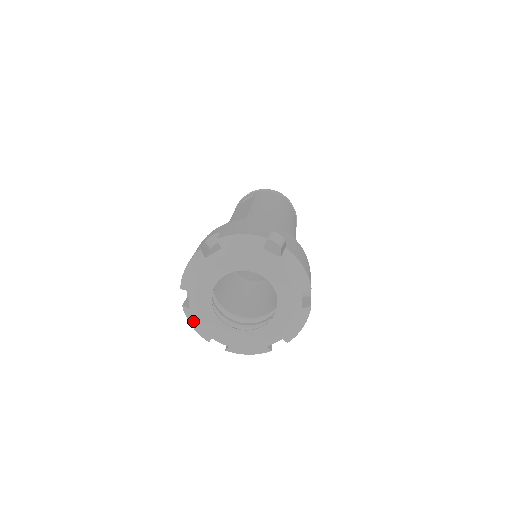
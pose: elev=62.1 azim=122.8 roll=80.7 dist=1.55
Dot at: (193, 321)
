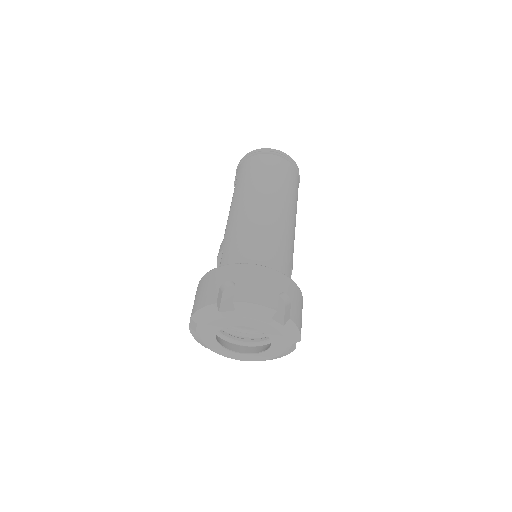
Dot at: occluded
